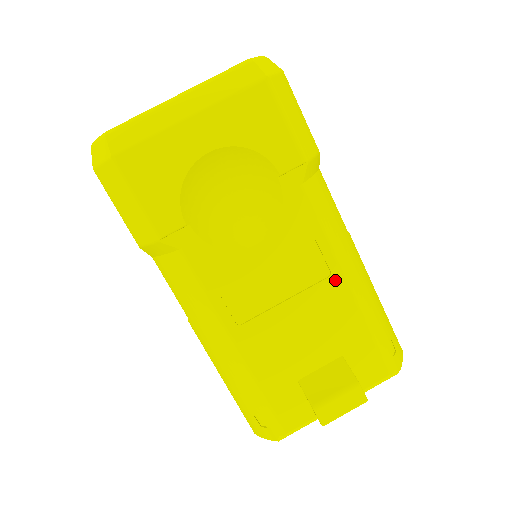
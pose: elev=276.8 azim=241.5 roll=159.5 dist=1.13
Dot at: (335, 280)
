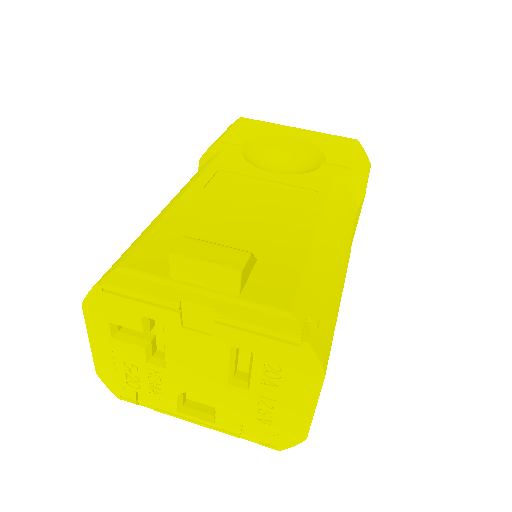
Dot at: (309, 217)
